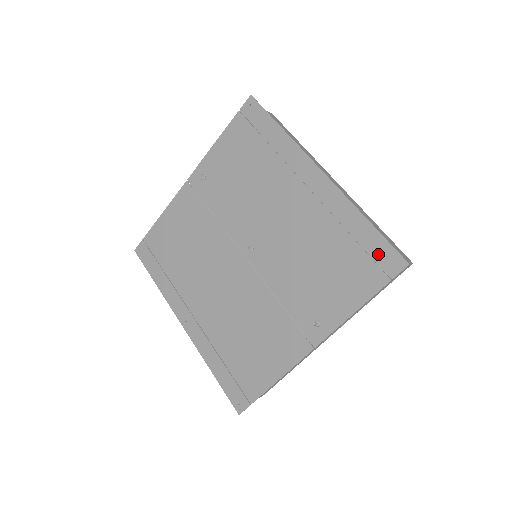
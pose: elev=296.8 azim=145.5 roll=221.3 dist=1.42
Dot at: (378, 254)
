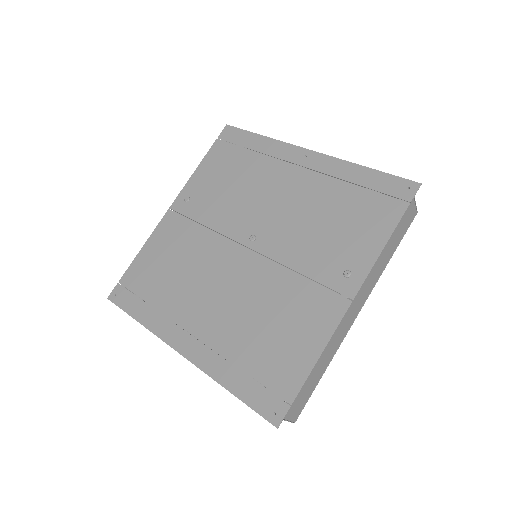
Dot at: (388, 188)
